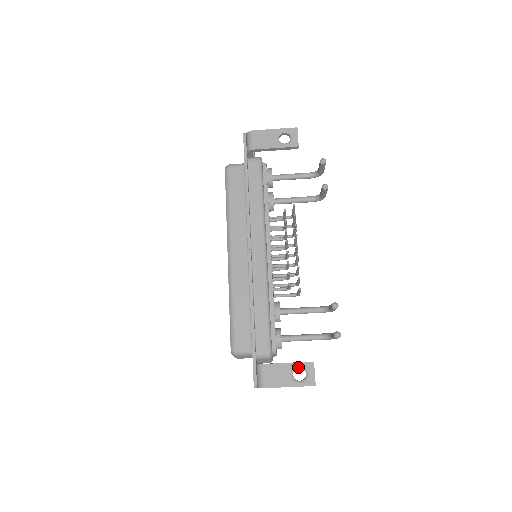
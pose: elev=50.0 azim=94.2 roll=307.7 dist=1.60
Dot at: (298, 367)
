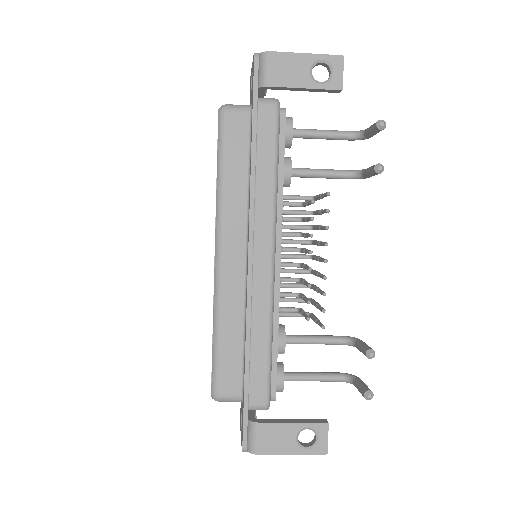
Dot at: (306, 428)
